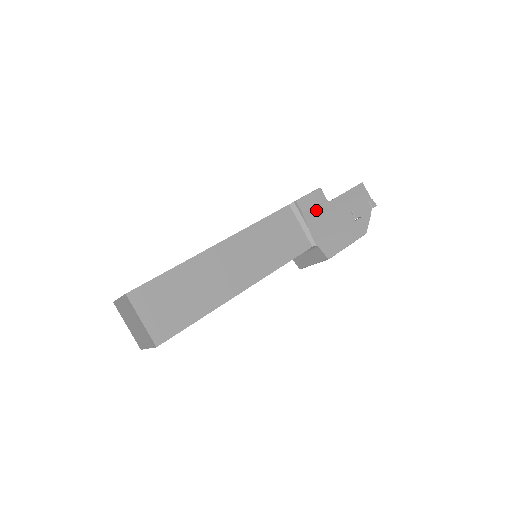
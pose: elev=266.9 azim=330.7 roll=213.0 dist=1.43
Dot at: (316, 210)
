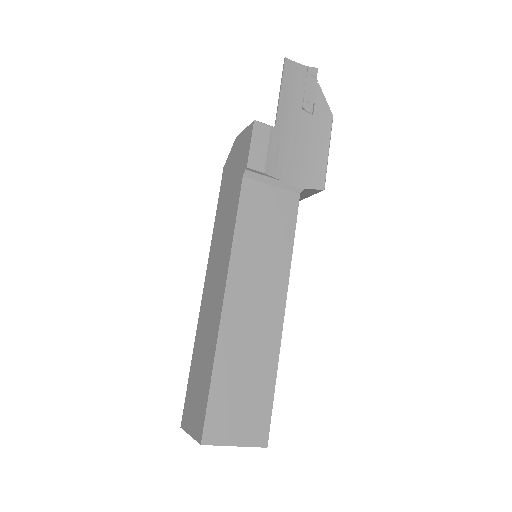
Dot at: (272, 152)
